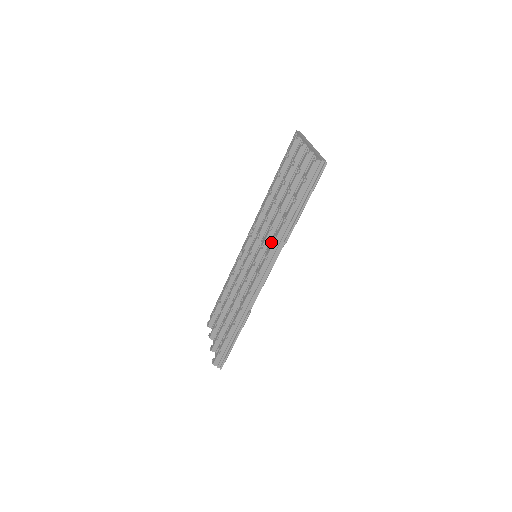
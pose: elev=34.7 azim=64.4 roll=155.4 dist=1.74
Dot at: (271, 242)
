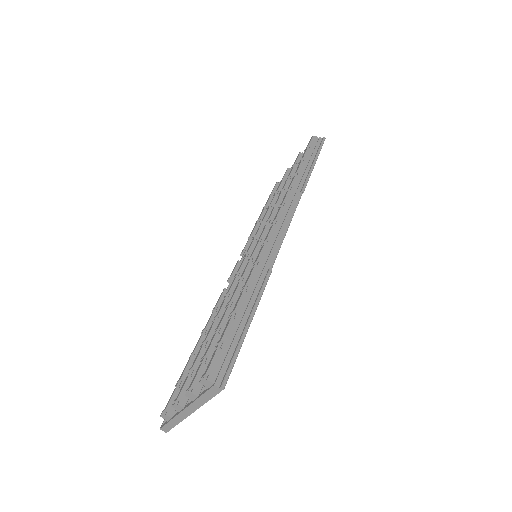
Dot at: occluded
